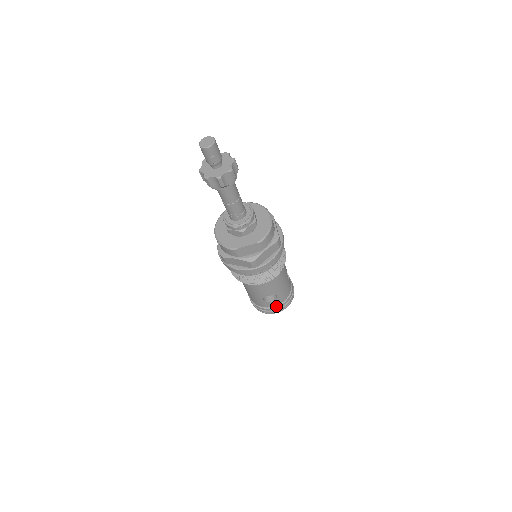
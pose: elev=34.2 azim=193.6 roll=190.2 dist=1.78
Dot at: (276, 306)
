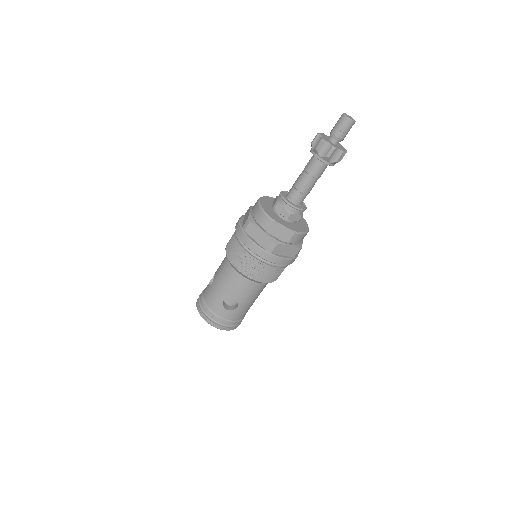
Dot at: (223, 318)
